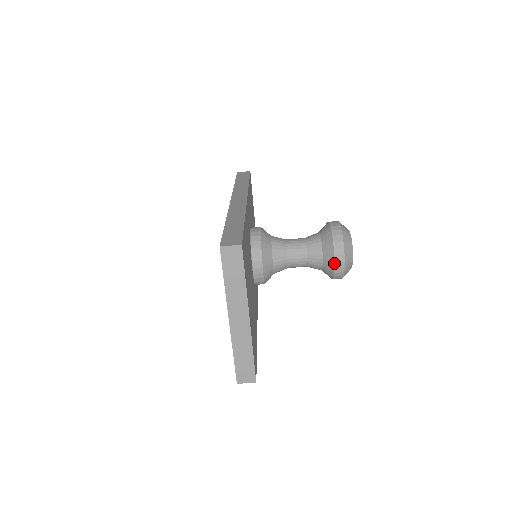
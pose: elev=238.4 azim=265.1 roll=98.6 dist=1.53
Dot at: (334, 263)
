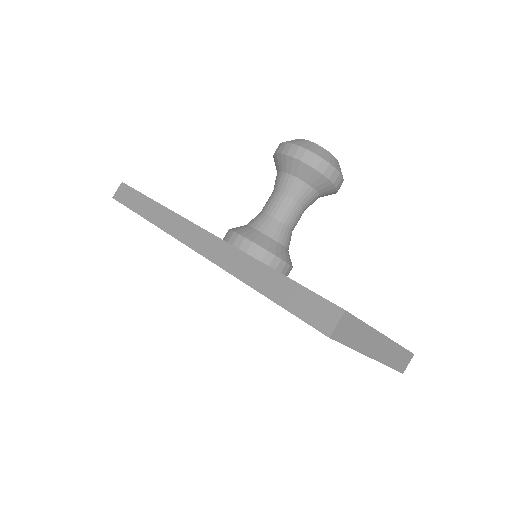
Dot at: (333, 185)
